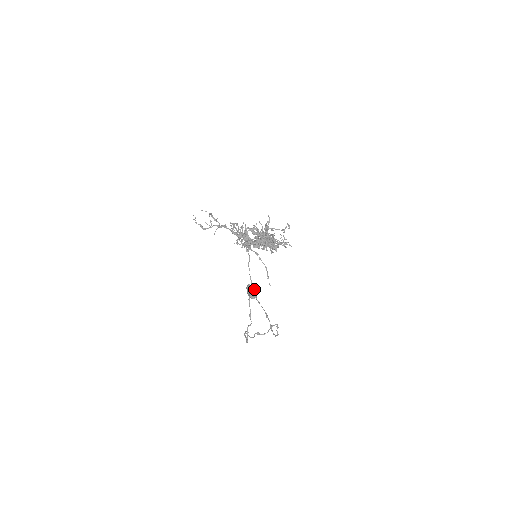
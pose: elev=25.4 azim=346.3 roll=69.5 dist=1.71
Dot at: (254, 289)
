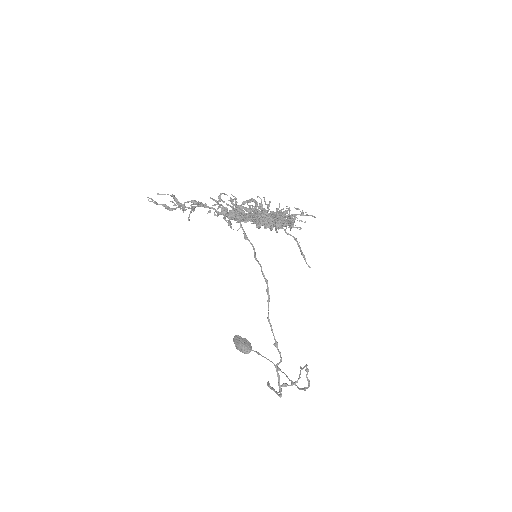
Dot at: (245, 339)
